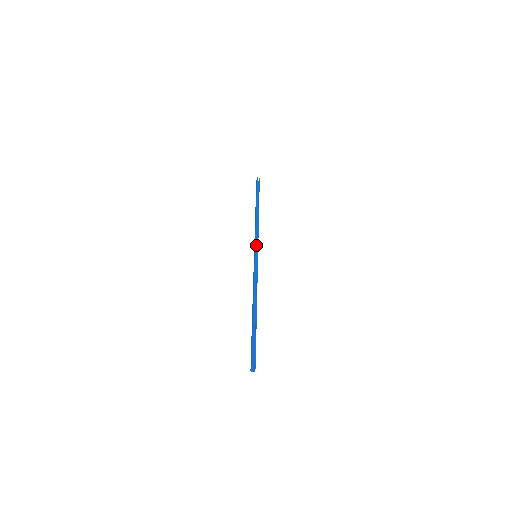
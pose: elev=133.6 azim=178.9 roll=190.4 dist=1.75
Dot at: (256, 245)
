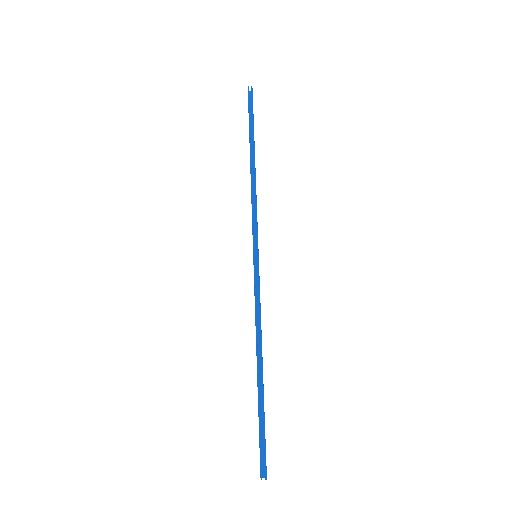
Dot at: (255, 231)
